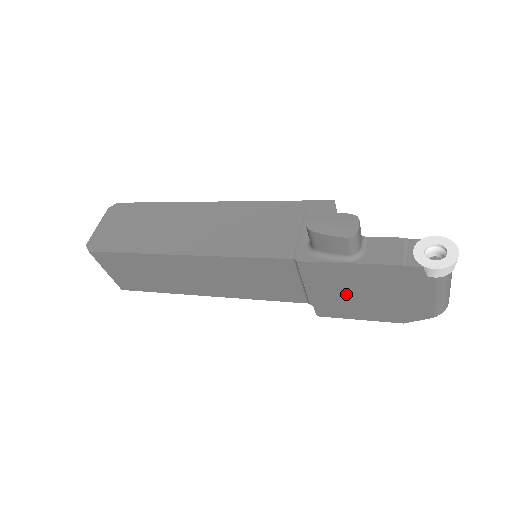
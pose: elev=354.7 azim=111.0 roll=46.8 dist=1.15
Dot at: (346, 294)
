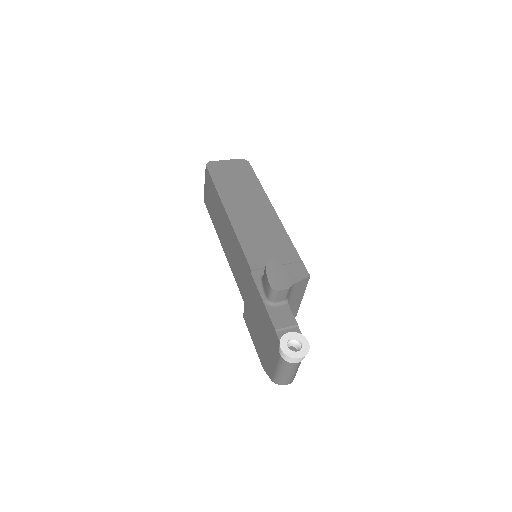
Dot at: (255, 318)
